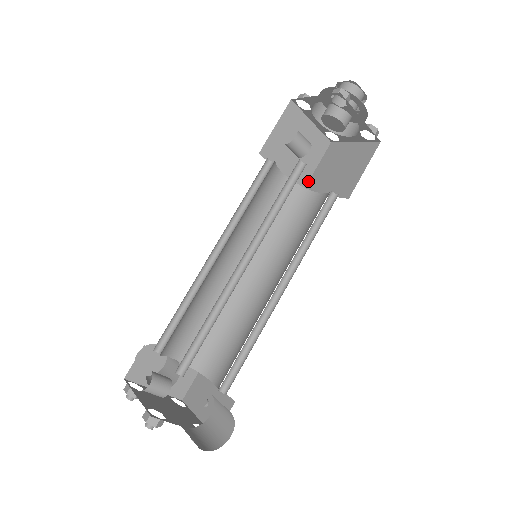
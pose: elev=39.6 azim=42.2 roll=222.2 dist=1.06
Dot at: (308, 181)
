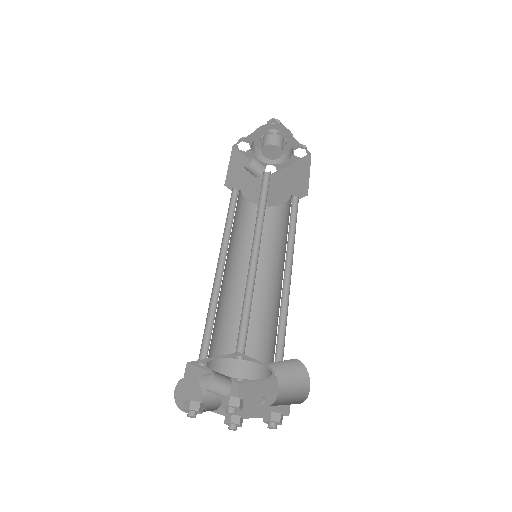
Dot at: occluded
